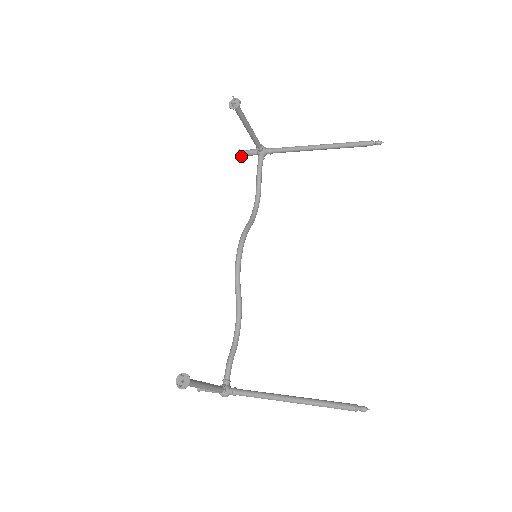
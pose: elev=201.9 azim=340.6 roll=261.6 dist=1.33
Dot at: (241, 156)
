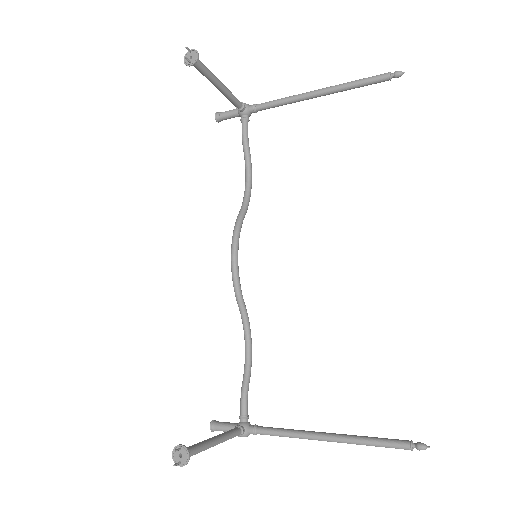
Dot at: (219, 121)
